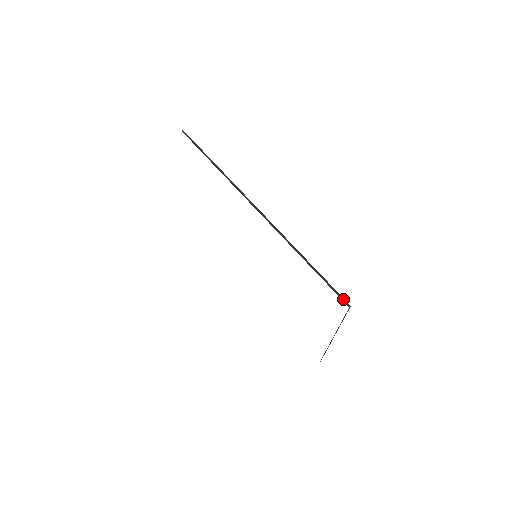
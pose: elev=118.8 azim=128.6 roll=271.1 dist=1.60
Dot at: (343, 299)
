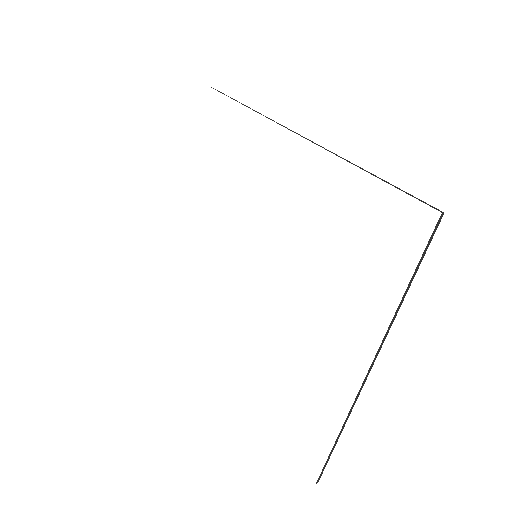
Dot at: (428, 204)
